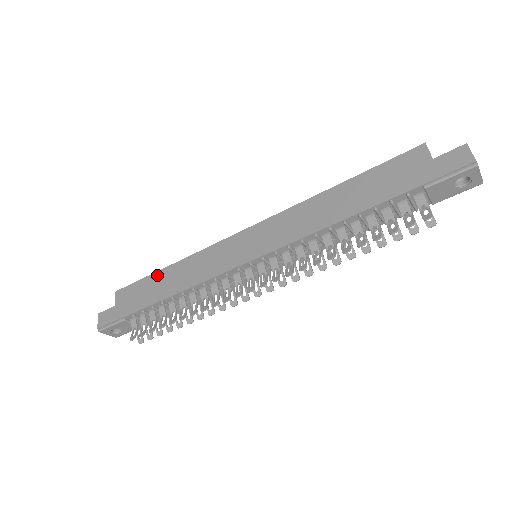
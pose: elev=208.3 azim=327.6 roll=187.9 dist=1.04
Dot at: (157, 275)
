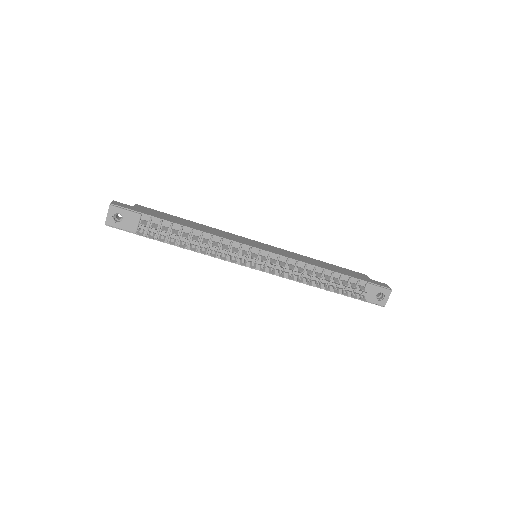
Dot at: (181, 218)
